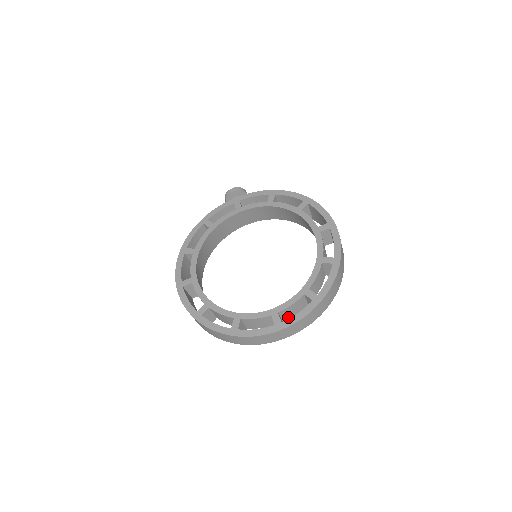
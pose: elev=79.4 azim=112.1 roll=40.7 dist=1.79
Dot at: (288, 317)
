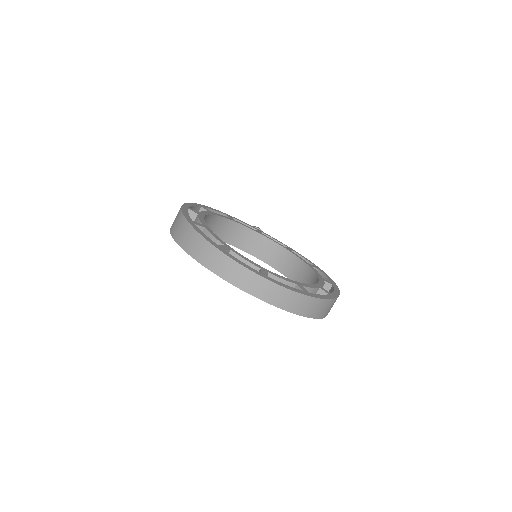
Dot at: occluded
